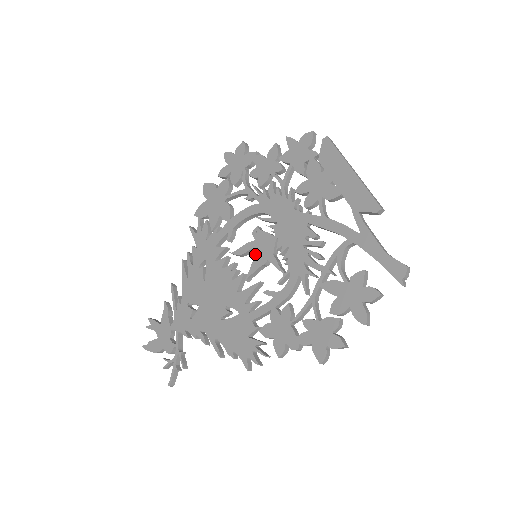
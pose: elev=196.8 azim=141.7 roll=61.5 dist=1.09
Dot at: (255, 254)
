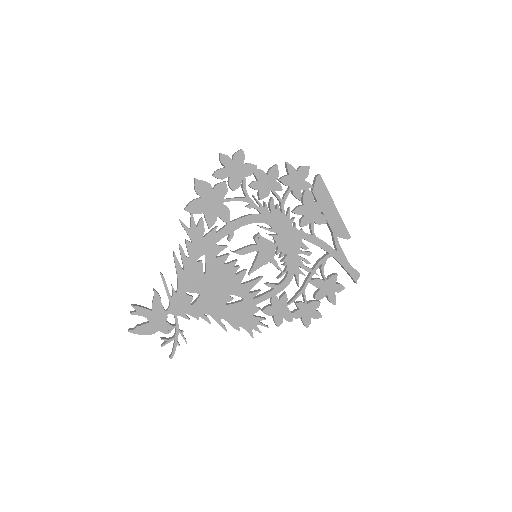
Dot at: (258, 256)
